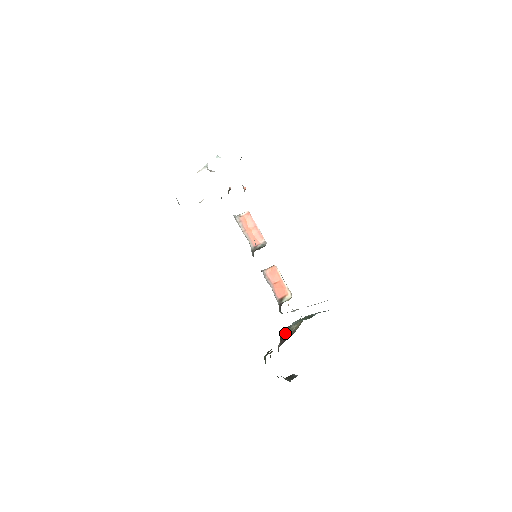
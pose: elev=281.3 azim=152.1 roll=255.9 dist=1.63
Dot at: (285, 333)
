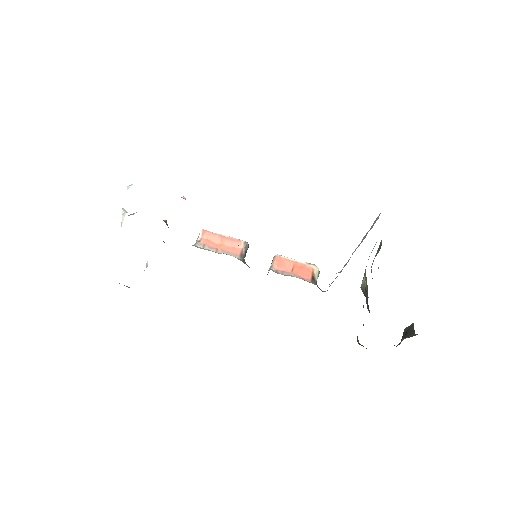
Dot at: occluded
